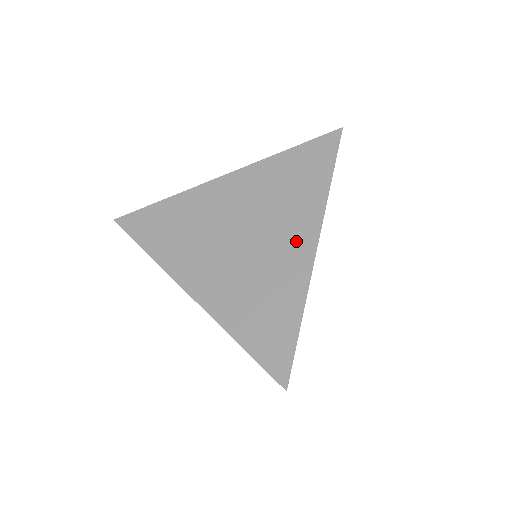
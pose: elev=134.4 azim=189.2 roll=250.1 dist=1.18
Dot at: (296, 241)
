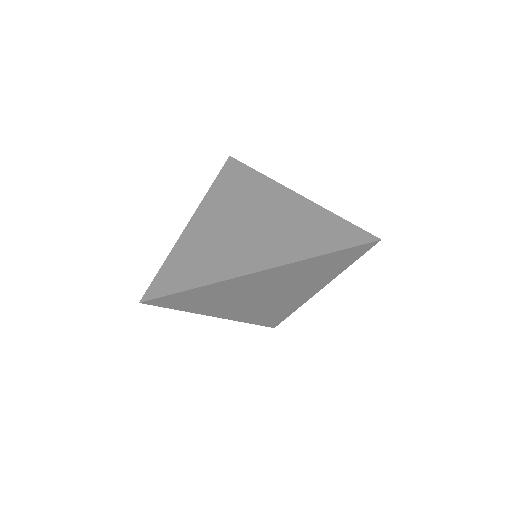
Dot at: (280, 199)
